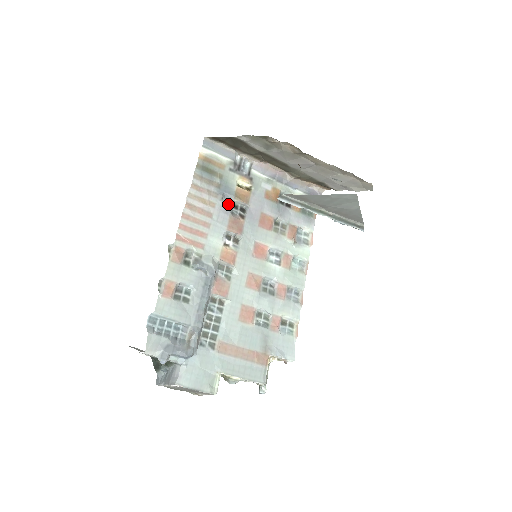
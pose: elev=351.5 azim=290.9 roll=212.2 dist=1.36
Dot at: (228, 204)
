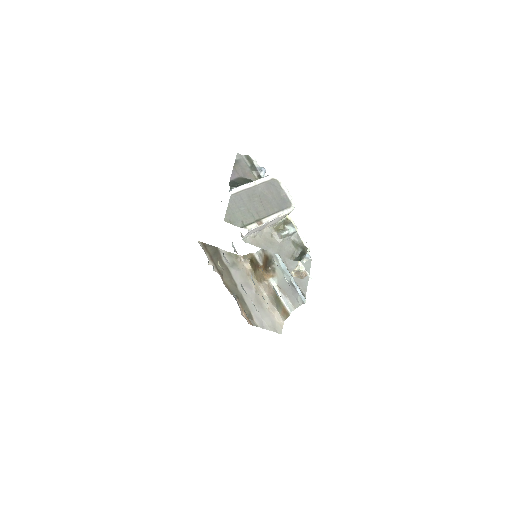
Dot at: occluded
